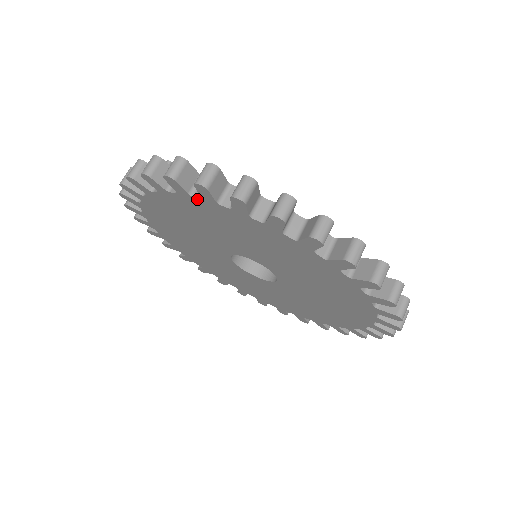
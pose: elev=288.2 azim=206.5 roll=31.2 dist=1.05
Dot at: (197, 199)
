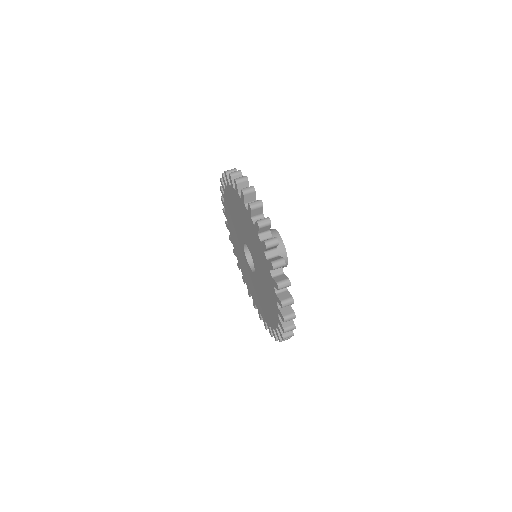
Dot at: (226, 190)
